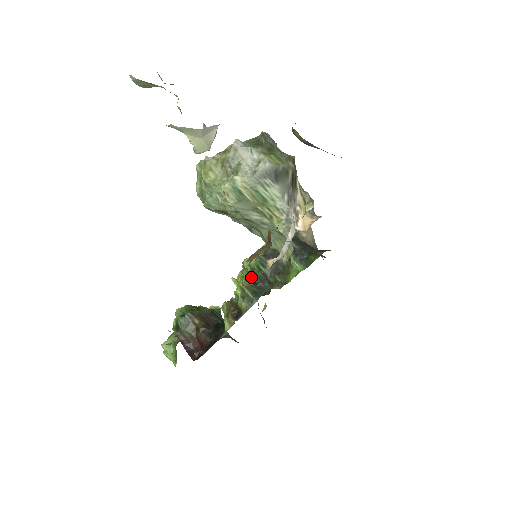
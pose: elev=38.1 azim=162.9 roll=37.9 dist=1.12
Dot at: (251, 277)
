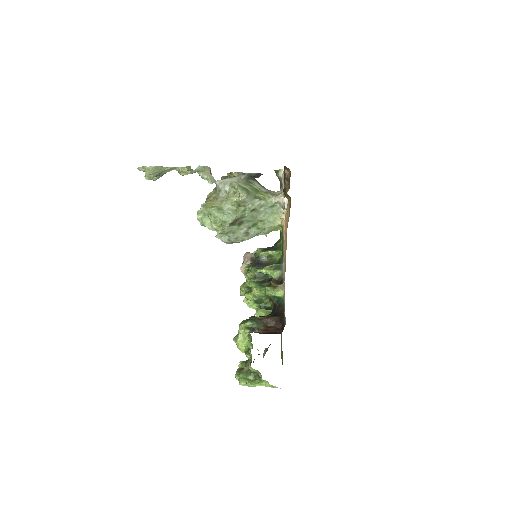
Dot at: (258, 281)
